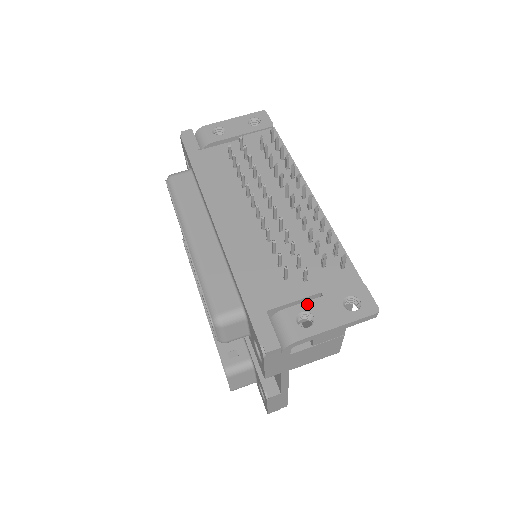
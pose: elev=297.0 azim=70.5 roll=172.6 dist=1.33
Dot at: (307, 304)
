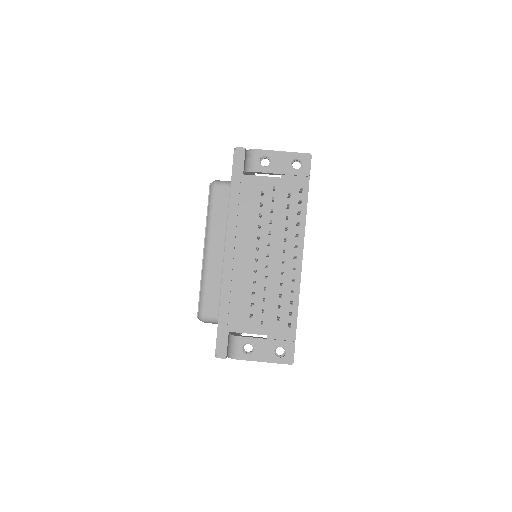
Dot at: (254, 340)
